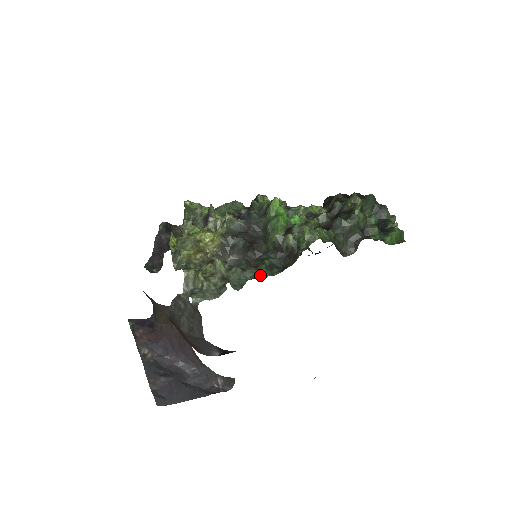
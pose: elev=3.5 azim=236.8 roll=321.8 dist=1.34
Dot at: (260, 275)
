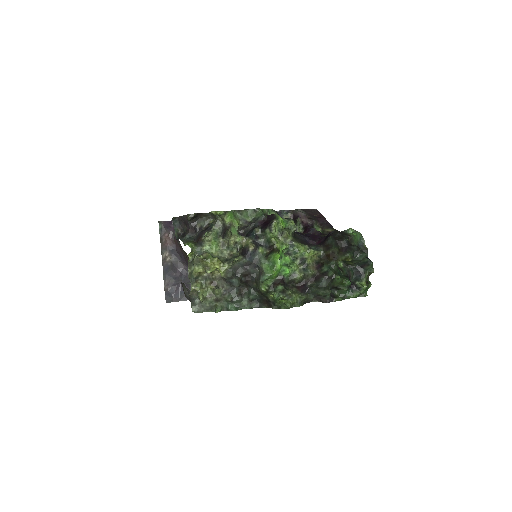
Dot at: (242, 305)
